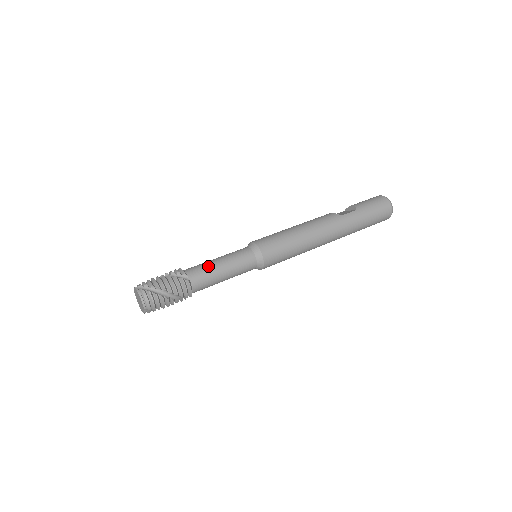
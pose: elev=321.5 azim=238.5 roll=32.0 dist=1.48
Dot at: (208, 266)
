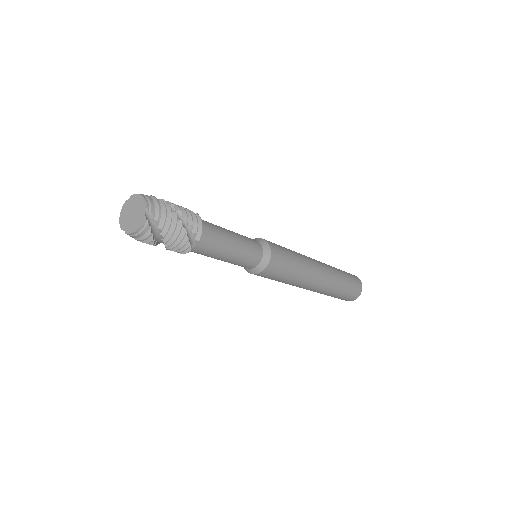
Dot at: occluded
